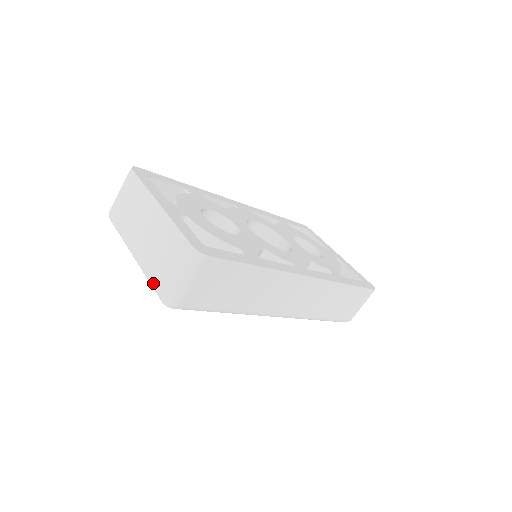
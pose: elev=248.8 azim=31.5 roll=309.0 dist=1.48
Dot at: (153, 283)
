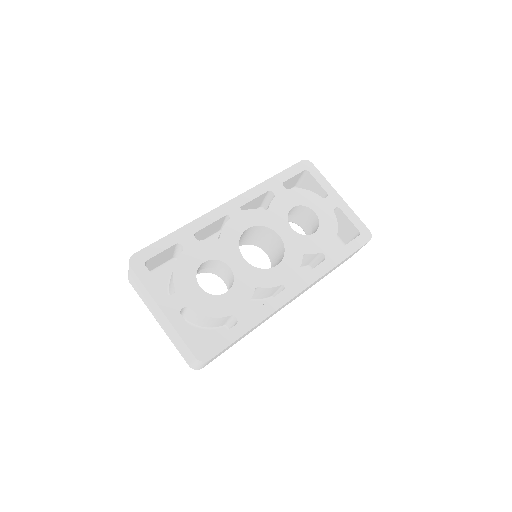
Dot at: (181, 355)
